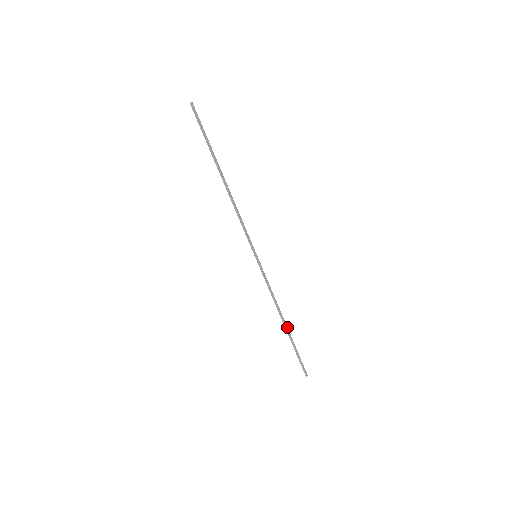
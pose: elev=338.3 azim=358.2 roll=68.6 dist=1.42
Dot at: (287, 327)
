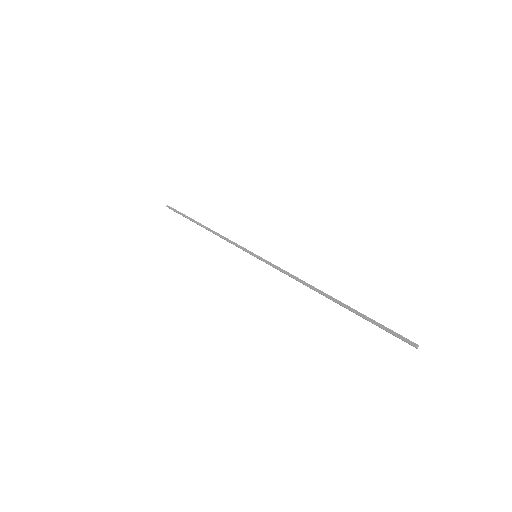
Dot at: (336, 300)
